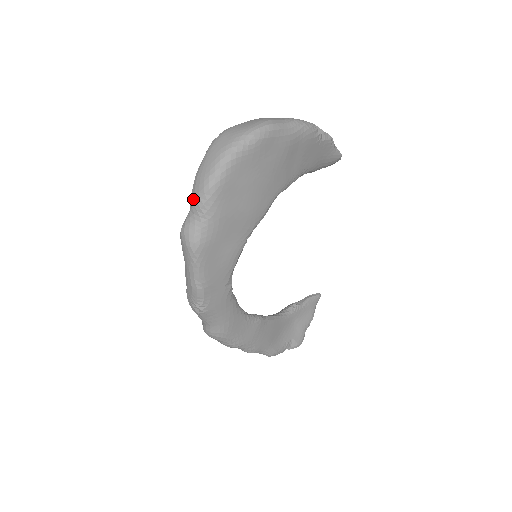
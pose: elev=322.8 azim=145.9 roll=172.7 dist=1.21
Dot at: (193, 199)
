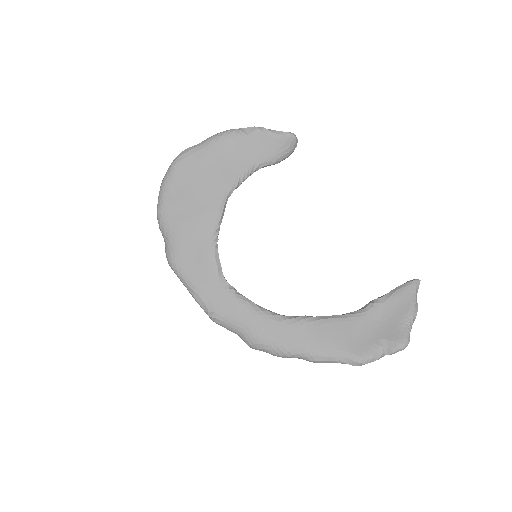
Dot at: occluded
